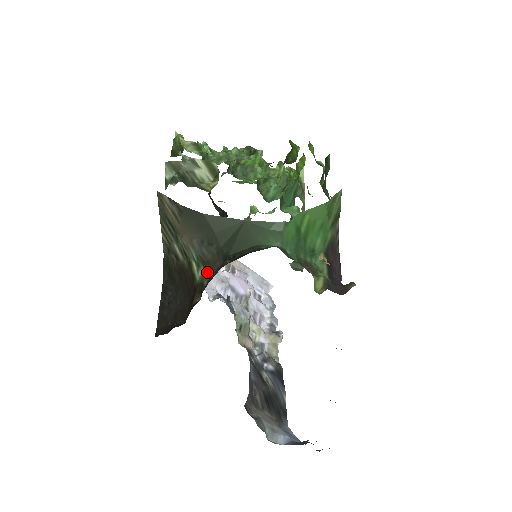
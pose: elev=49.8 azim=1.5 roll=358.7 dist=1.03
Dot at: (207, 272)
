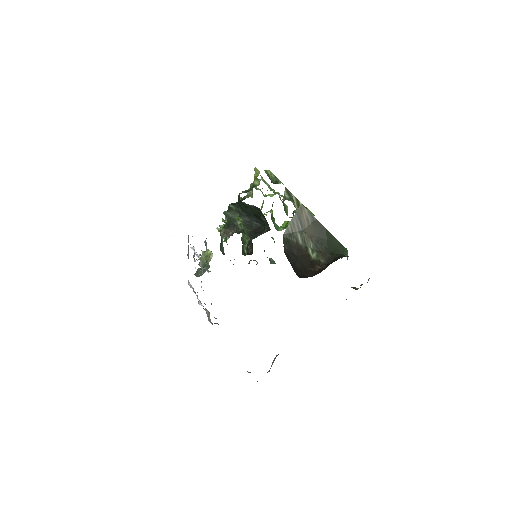
Dot at: (322, 256)
